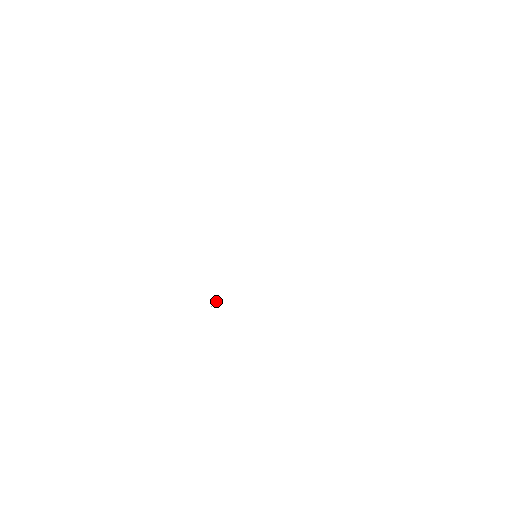
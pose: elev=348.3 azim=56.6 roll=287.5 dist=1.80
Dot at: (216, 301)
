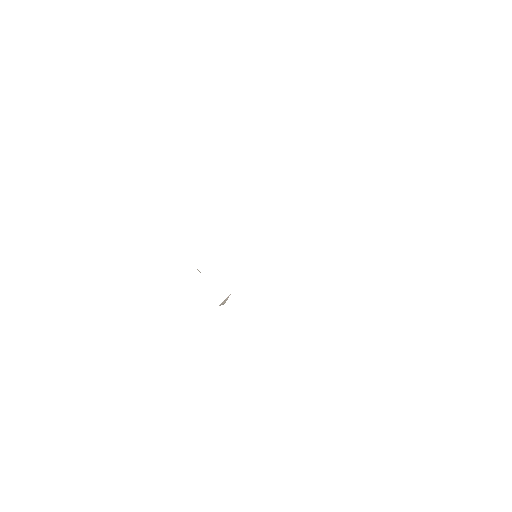
Dot at: (226, 299)
